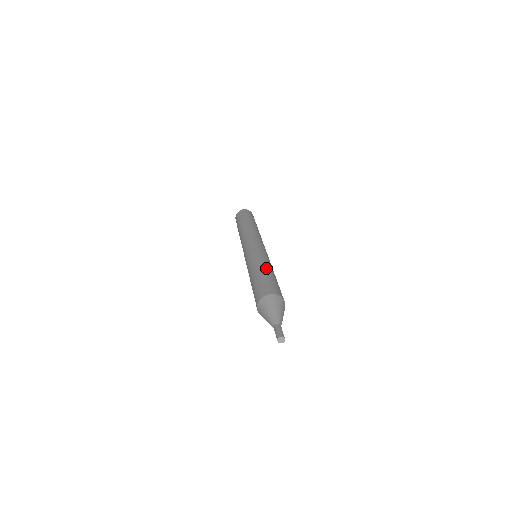
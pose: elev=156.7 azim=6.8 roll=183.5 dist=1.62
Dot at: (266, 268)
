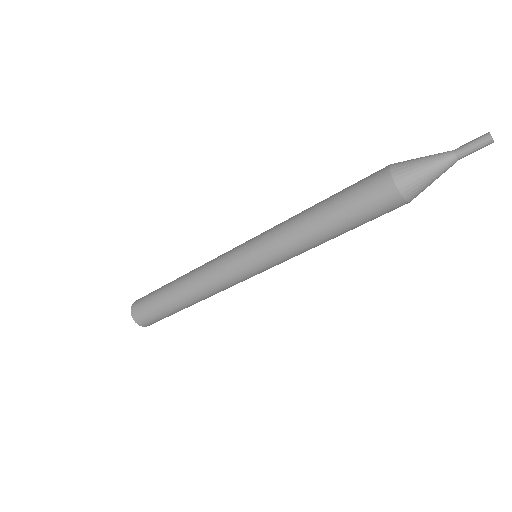
Dot at: (316, 204)
